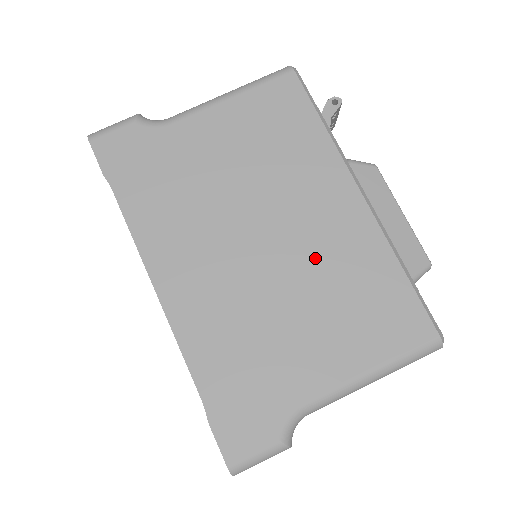
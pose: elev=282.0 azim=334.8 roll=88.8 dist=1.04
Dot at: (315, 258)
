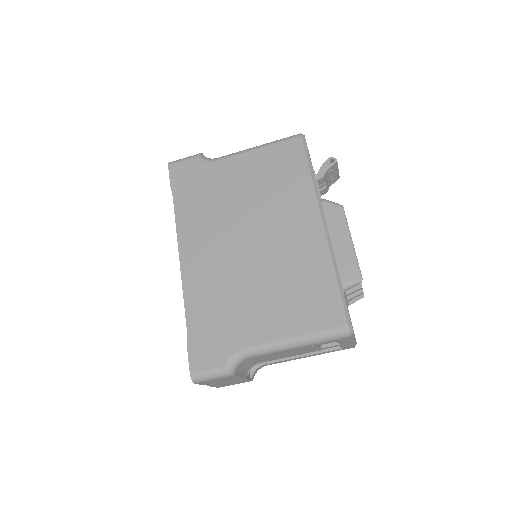
Dot at: (280, 258)
